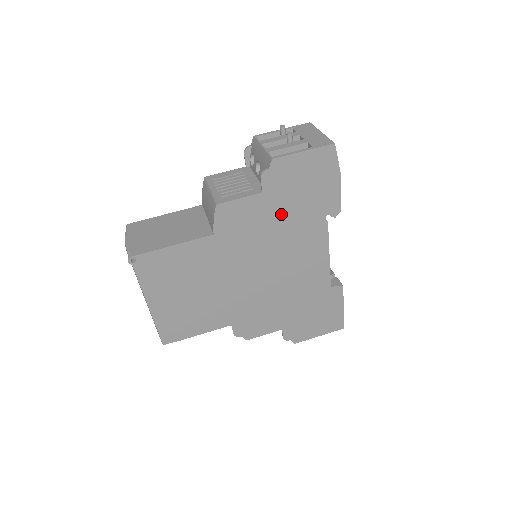
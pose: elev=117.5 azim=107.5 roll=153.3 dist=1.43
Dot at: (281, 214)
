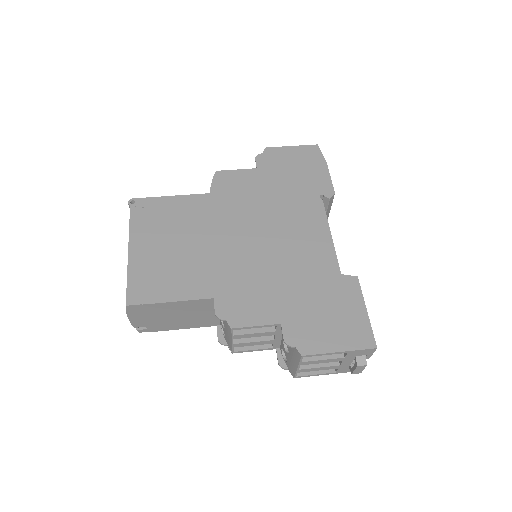
Dot at: (274, 187)
